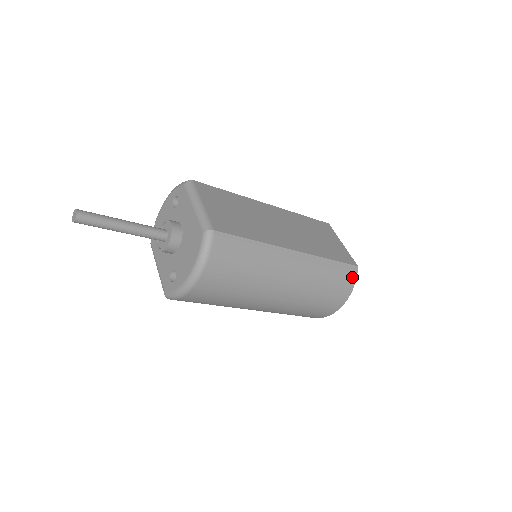
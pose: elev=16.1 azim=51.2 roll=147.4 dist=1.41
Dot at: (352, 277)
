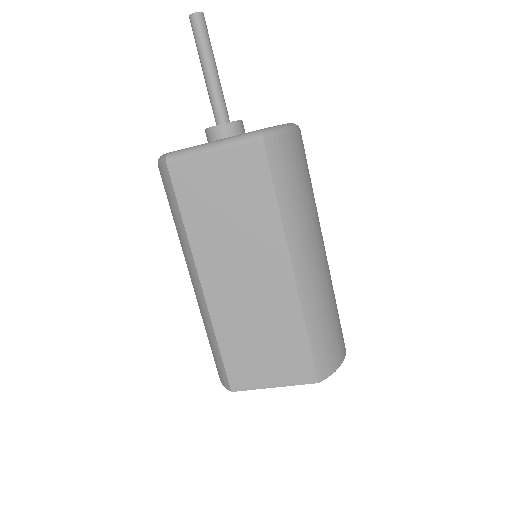
Dot at: occluded
